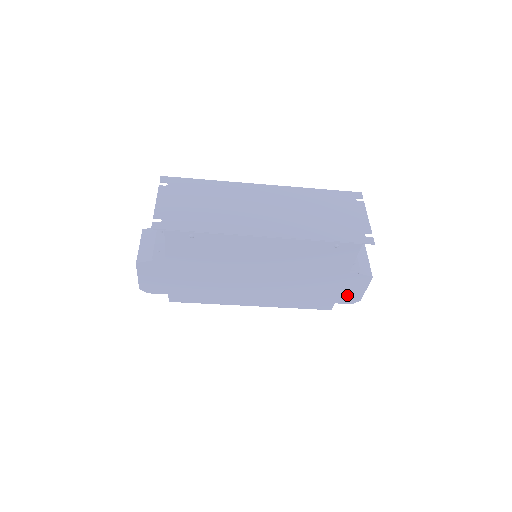
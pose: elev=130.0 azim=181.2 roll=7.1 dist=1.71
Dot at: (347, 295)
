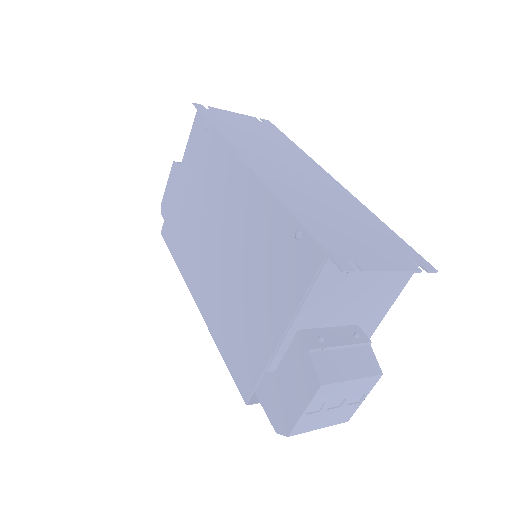
Dot at: (279, 399)
